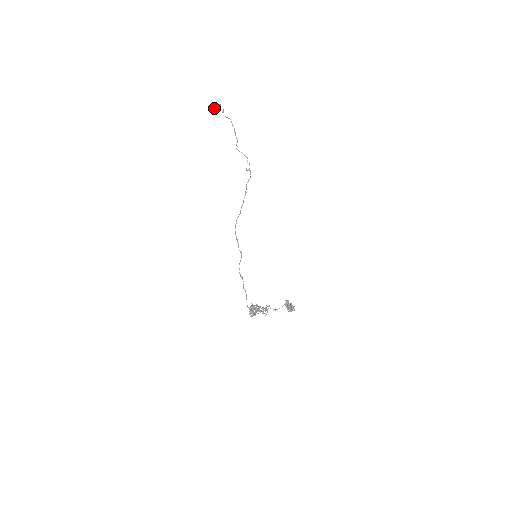
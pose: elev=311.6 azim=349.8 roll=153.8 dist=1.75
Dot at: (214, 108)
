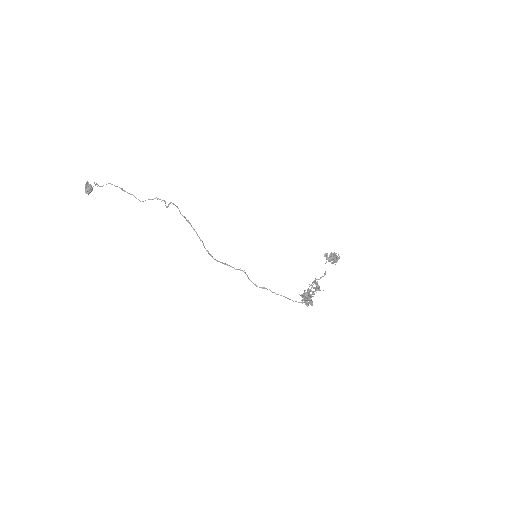
Dot at: (85, 190)
